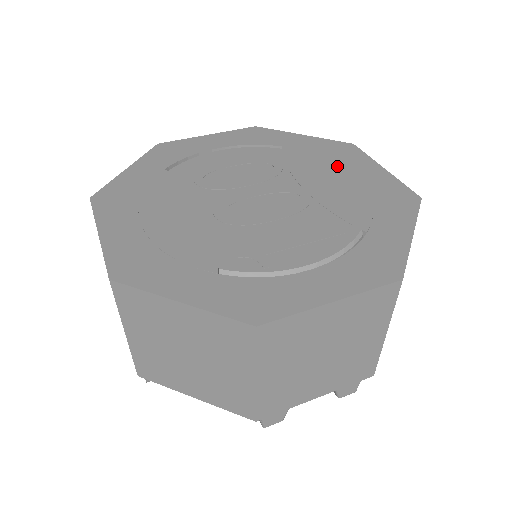
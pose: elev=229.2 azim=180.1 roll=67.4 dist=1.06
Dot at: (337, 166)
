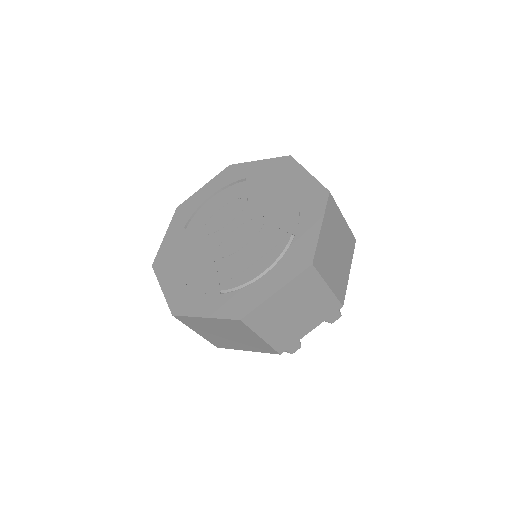
Dot at: (279, 183)
